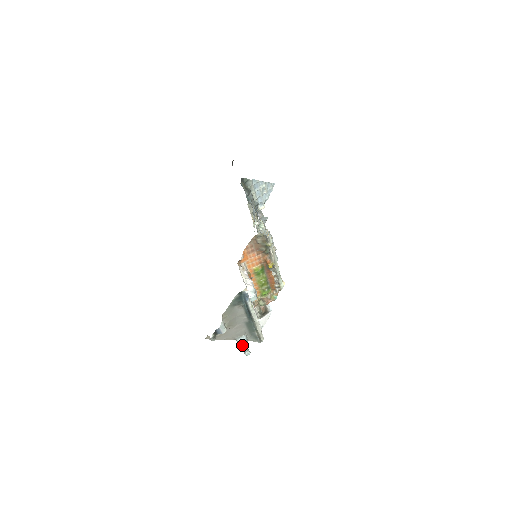
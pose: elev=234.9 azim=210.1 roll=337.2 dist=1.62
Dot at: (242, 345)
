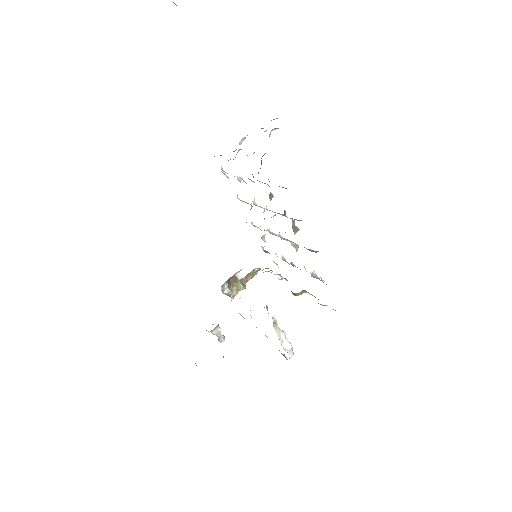
Dot at: (216, 334)
